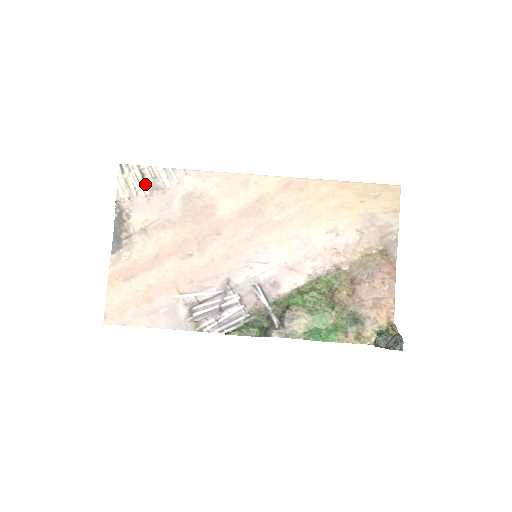
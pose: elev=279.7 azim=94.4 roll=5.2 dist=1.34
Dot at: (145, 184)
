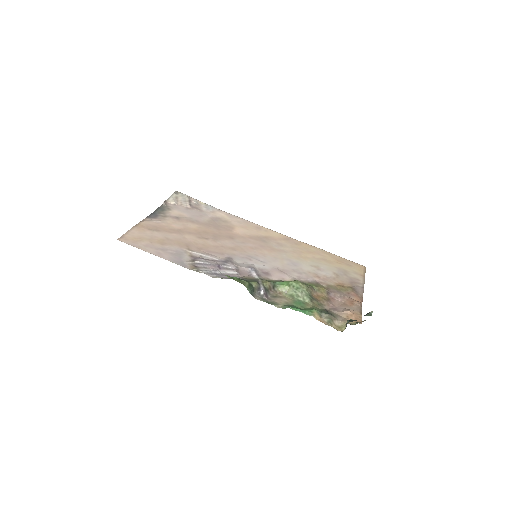
Dot at: (189, 203)
